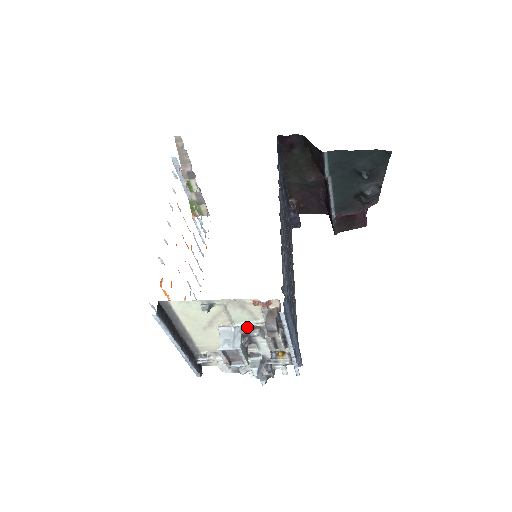
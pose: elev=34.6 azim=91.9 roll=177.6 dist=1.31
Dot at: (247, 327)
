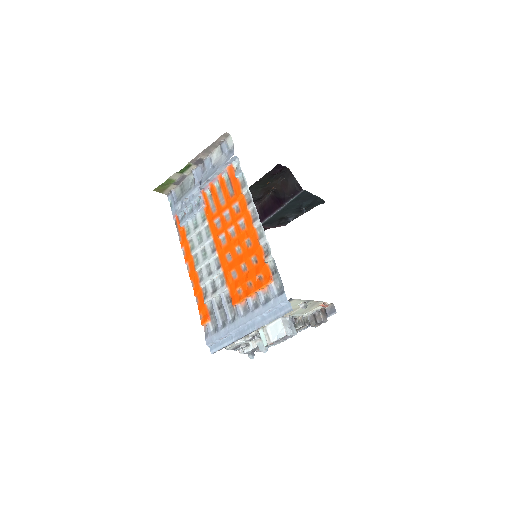
Dot at: (294, 318)
